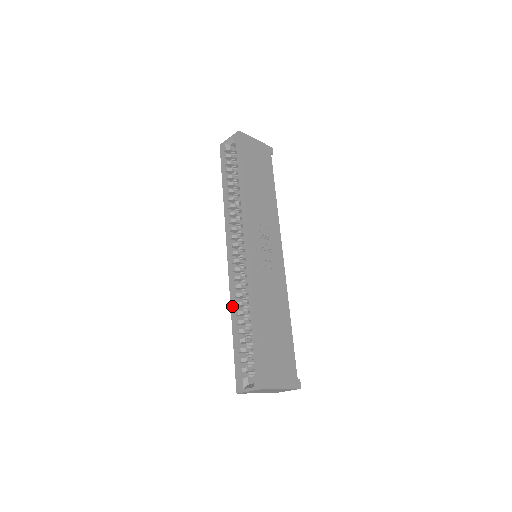
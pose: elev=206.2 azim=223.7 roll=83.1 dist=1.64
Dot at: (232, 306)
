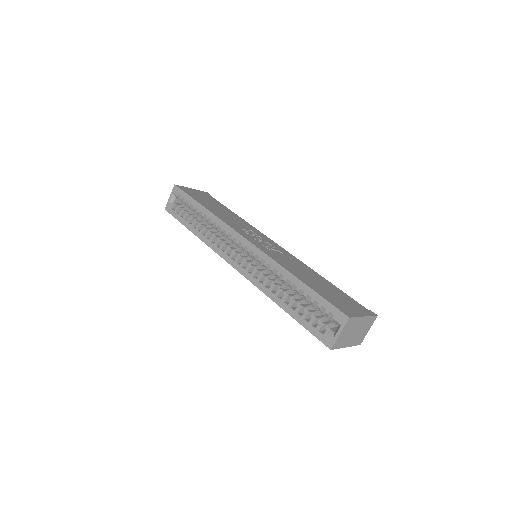
Dot at: (268, 294)
